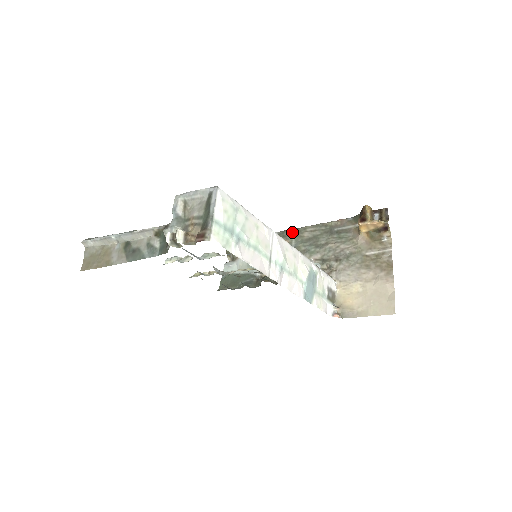
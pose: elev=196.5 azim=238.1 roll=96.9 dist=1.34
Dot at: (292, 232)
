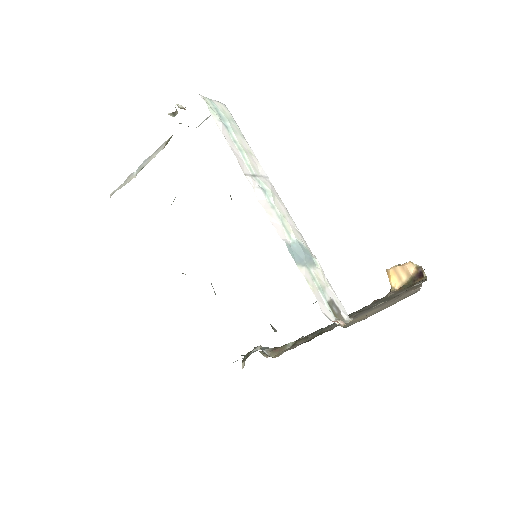
Dot at: (321, 329)
